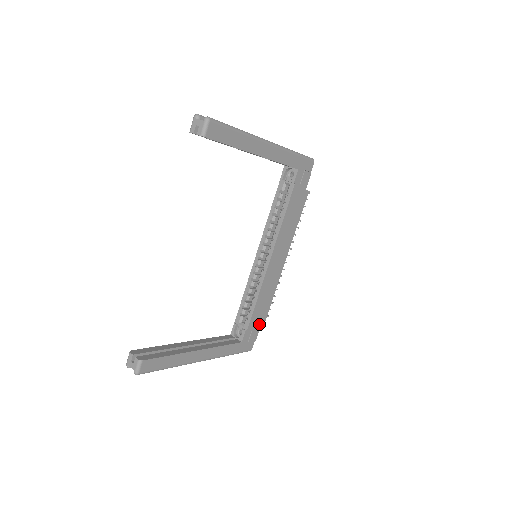
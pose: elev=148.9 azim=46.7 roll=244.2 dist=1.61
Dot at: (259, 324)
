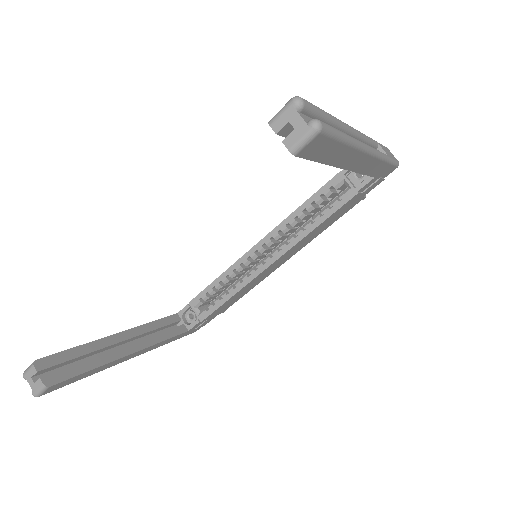
Dot at: (218, 313)
